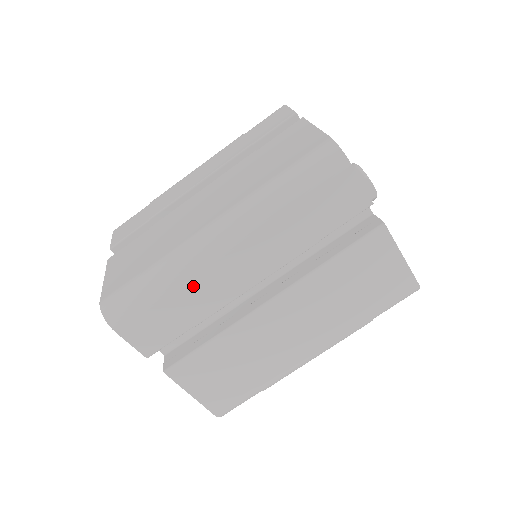
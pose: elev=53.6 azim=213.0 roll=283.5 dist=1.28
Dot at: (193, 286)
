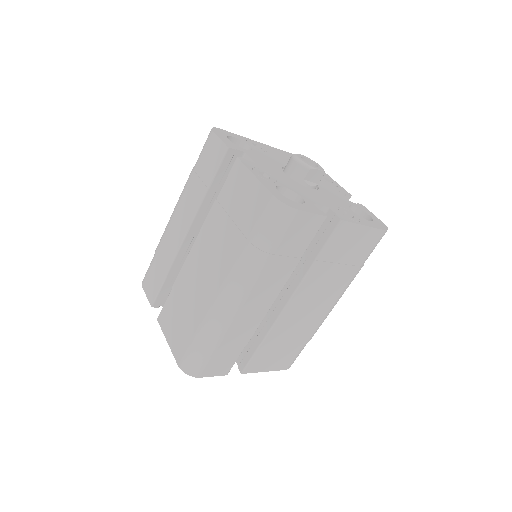
Dot at: (233, 331)
